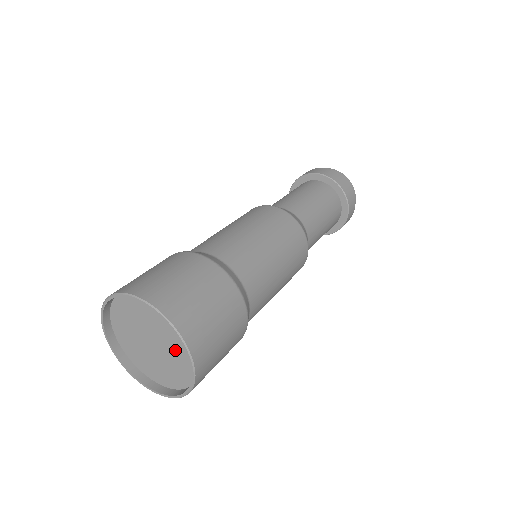
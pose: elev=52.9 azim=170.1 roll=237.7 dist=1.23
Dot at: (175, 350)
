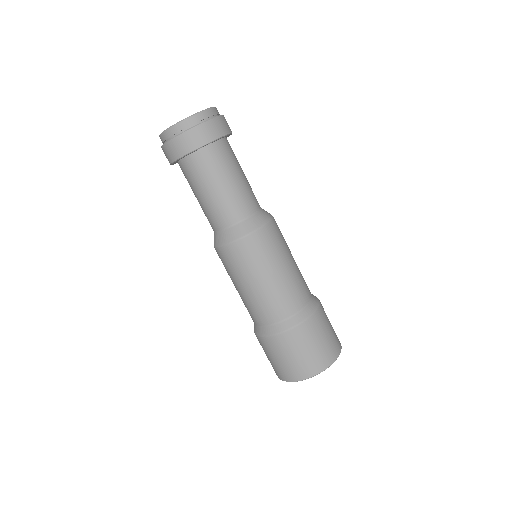
Dot at: occluded
